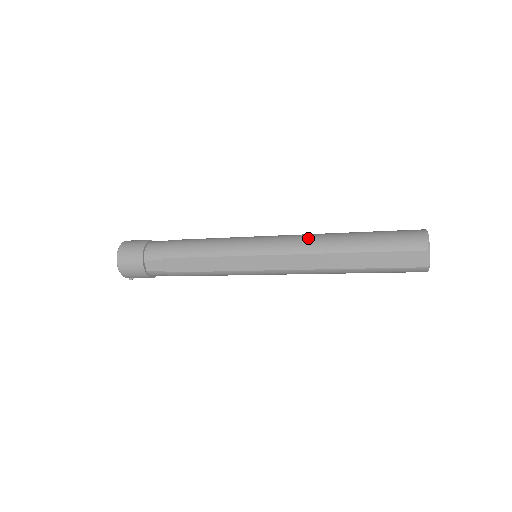
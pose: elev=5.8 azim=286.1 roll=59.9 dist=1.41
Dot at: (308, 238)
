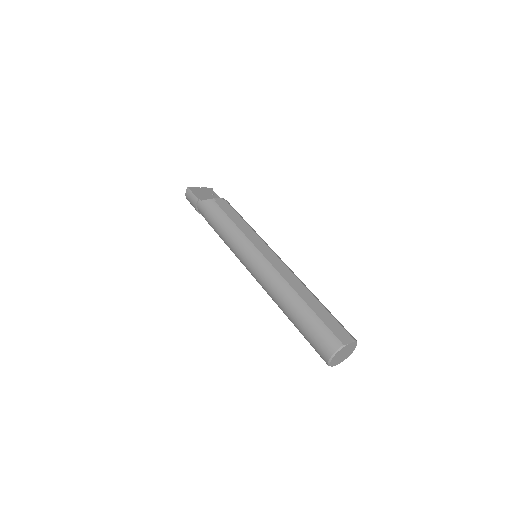
Dot at: (268, 293)
